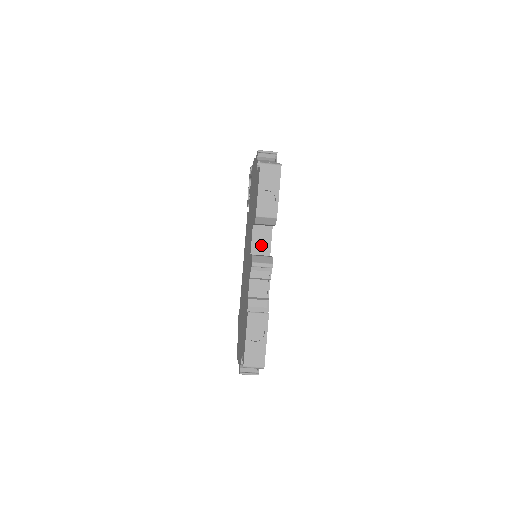
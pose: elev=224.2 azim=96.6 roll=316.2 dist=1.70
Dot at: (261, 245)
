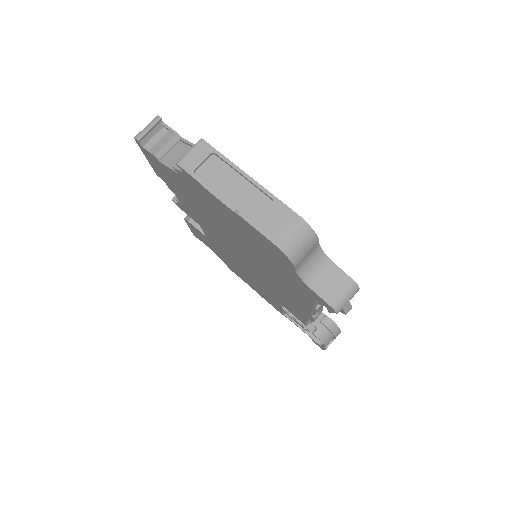
Dot at: occluded
